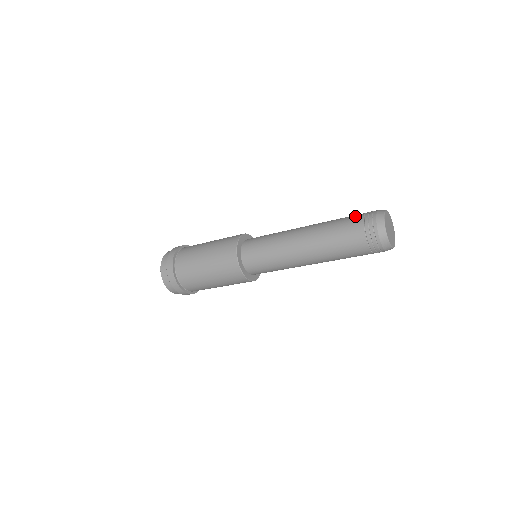
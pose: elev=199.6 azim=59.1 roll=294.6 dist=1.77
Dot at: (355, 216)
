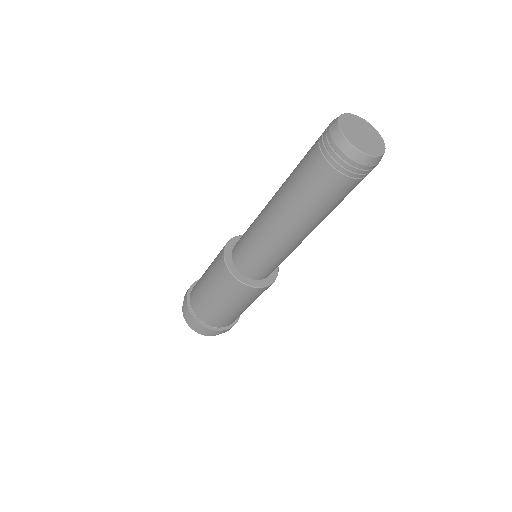
Dot at: (310, 153)
